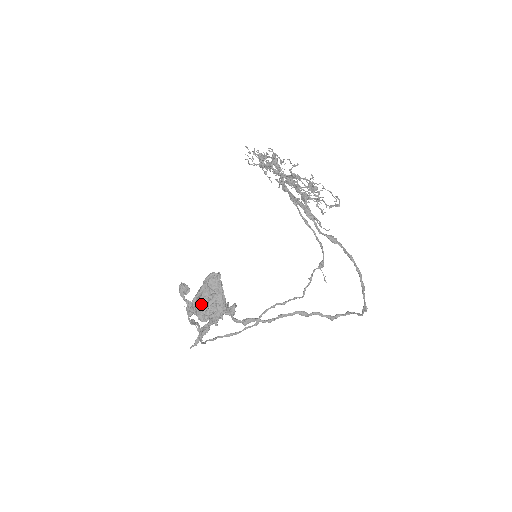
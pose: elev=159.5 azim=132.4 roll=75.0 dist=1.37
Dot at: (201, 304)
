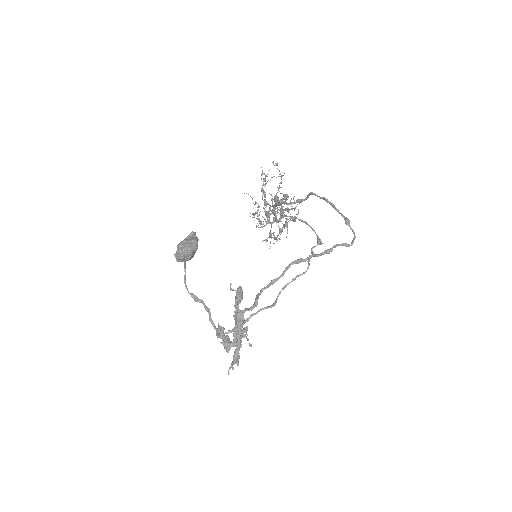
Dot at: (177, 247)
